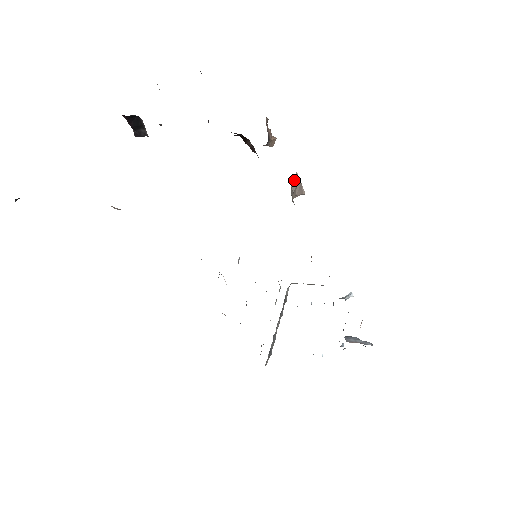
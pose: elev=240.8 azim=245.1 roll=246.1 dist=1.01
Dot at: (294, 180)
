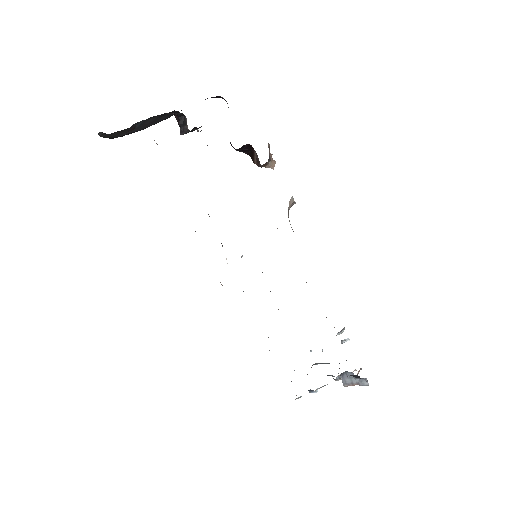
Dot at: (290, 202)
